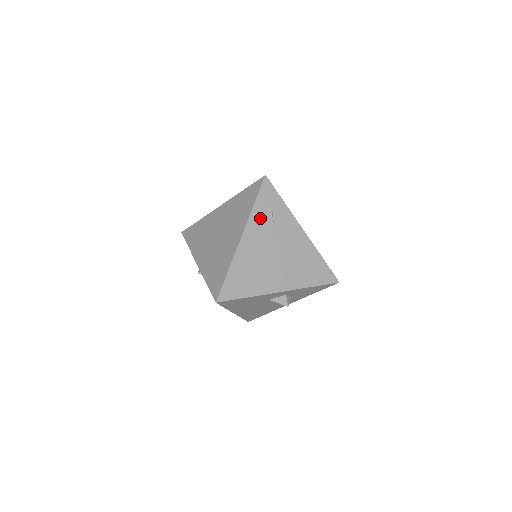
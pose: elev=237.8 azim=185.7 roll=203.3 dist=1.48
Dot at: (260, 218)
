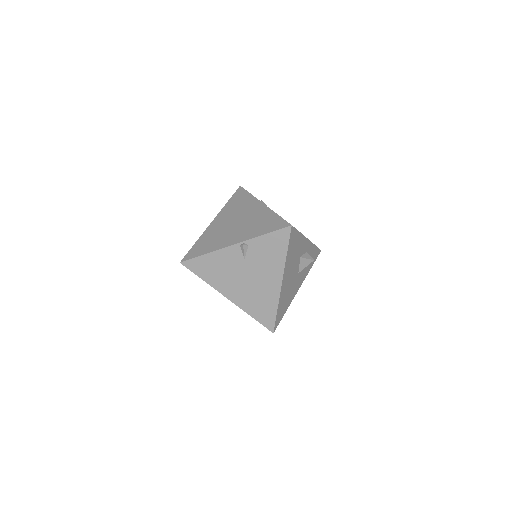
Dot at: occluded
